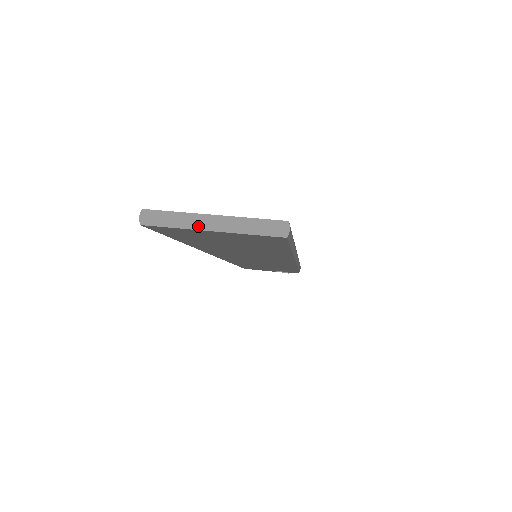
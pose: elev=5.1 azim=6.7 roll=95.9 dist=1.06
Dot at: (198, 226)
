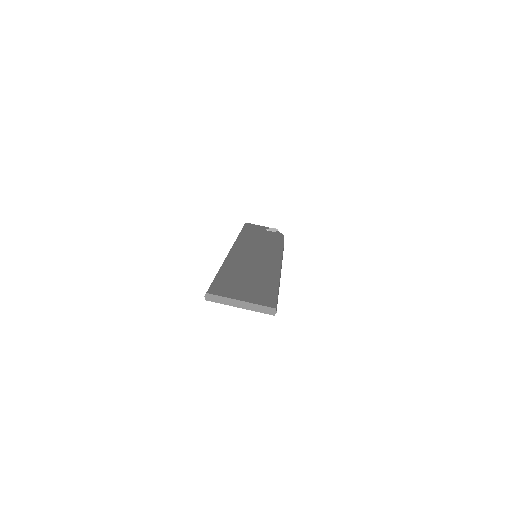
Dot at: (233, 305)
